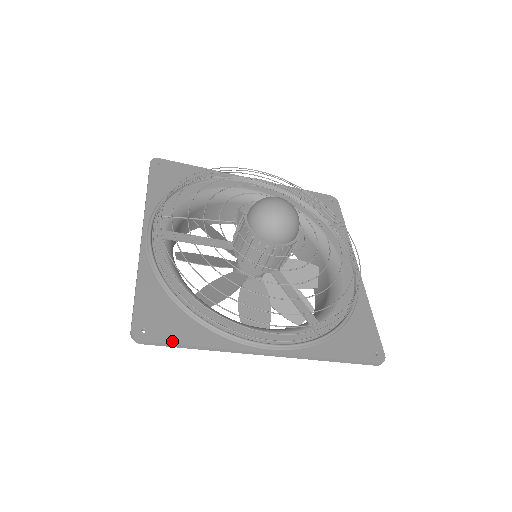
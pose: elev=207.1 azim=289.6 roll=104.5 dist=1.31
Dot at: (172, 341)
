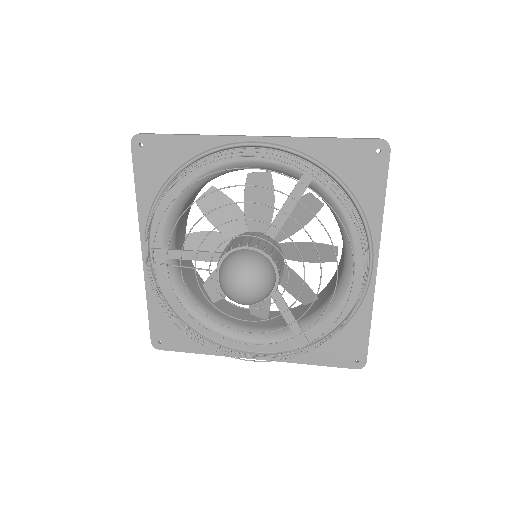
Dot at: (179, 350)
